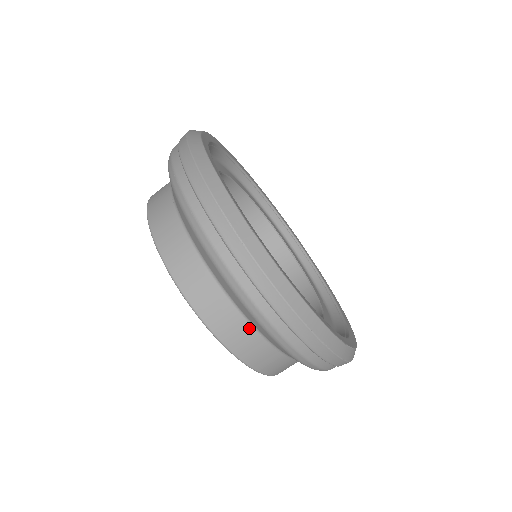
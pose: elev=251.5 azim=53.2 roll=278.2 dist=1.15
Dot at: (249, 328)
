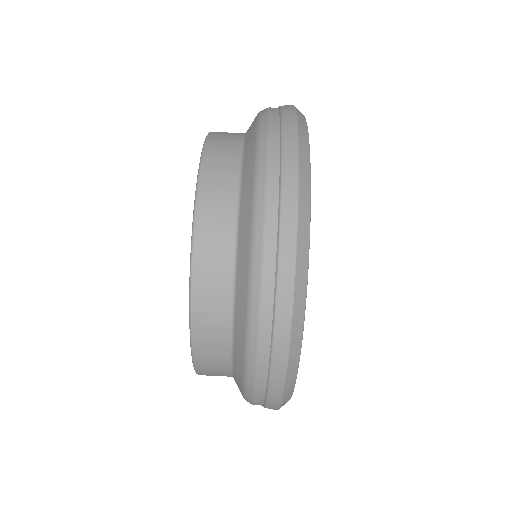
Dot at: (231, 227)
